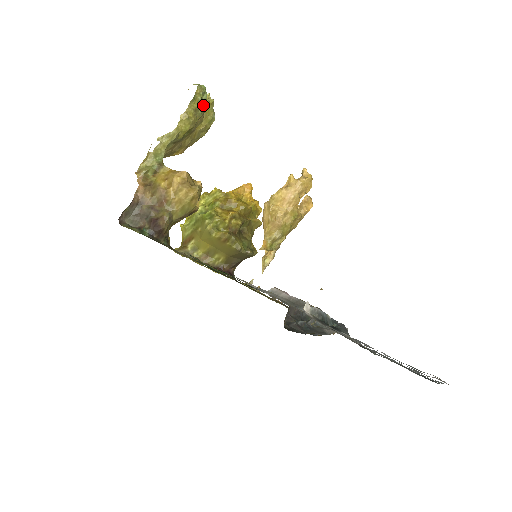
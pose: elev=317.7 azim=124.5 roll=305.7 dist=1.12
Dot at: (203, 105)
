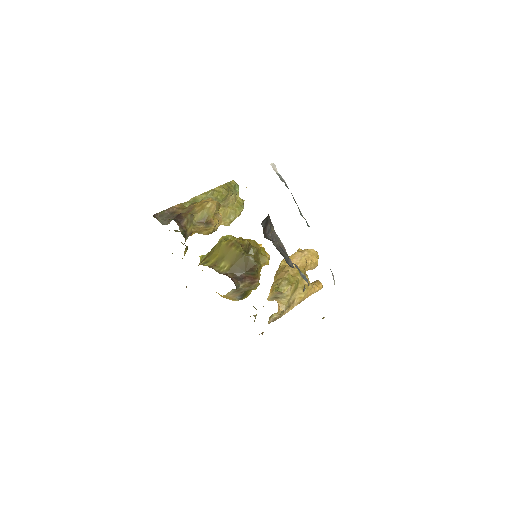
Dot at: (235, 192)
